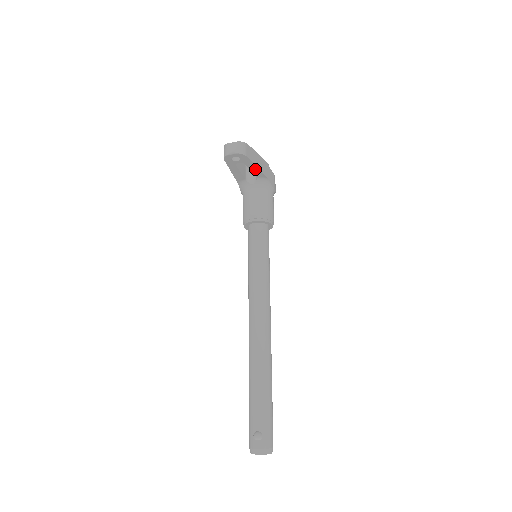
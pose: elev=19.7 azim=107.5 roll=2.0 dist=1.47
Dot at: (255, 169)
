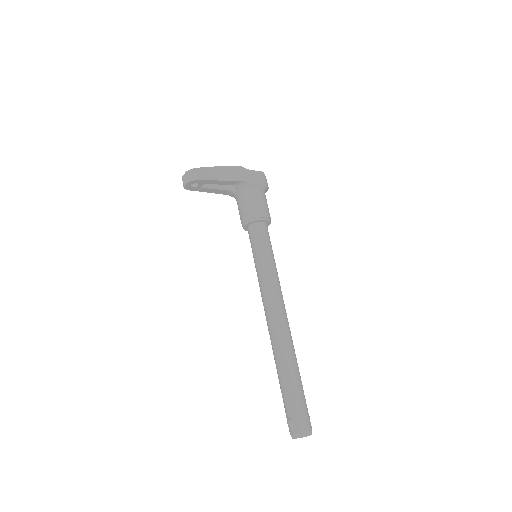
Dot at: (221, 182)
